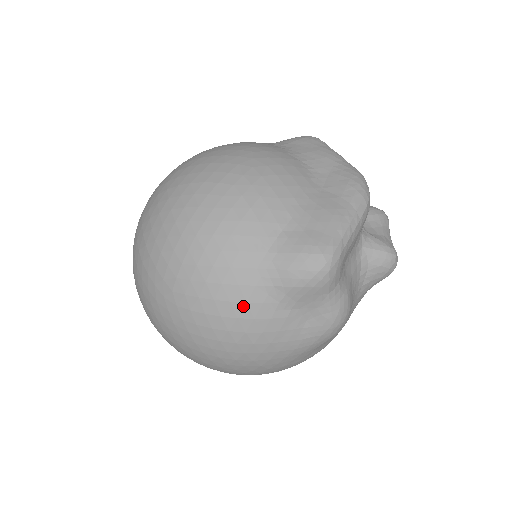
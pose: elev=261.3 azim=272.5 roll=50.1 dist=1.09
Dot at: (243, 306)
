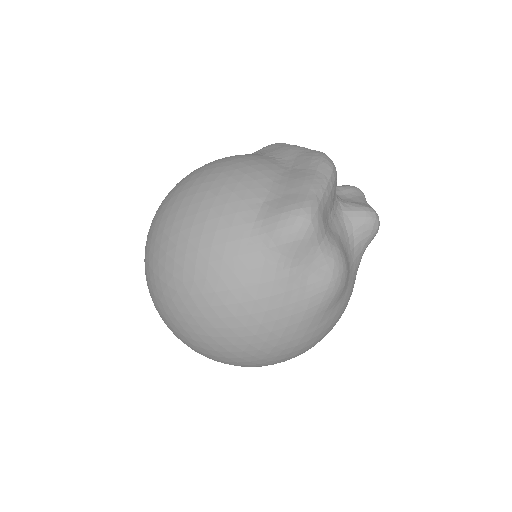
Dot at: (246, 274)
